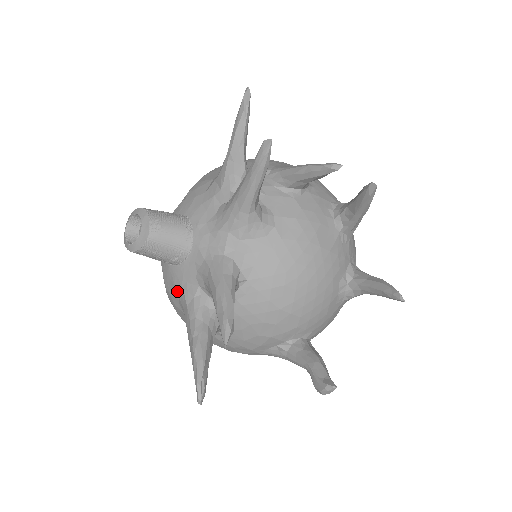
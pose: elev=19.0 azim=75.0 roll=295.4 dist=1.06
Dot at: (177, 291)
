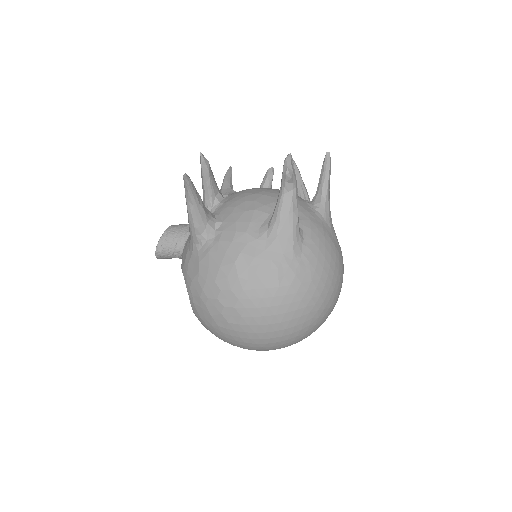
Dot at: (188, 245)
